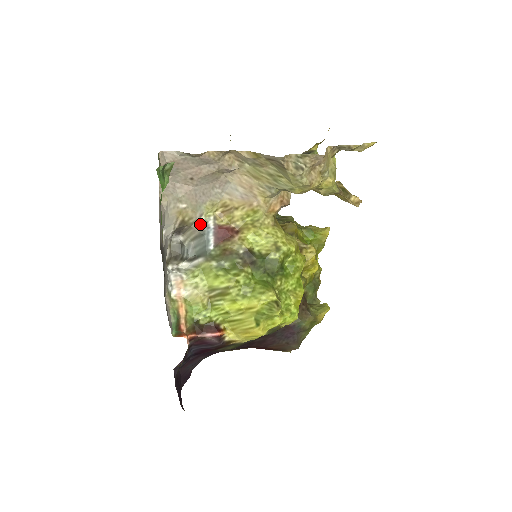
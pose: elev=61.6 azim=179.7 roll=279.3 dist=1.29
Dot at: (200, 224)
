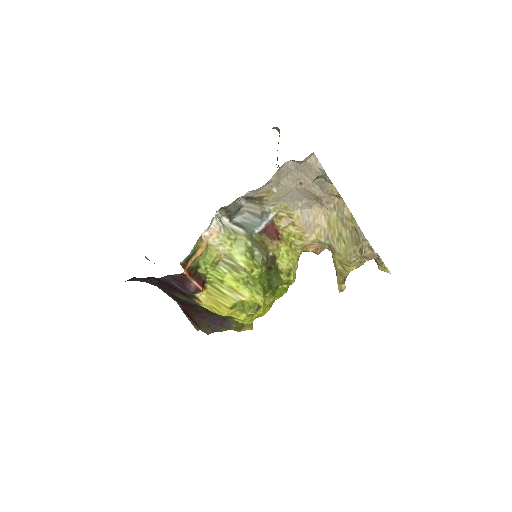
Dot at: (266, 209)
